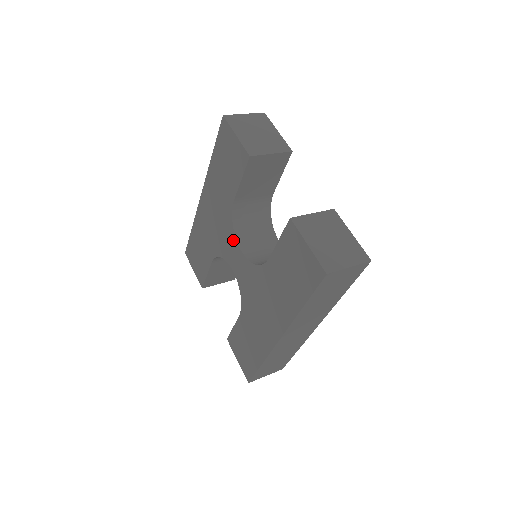
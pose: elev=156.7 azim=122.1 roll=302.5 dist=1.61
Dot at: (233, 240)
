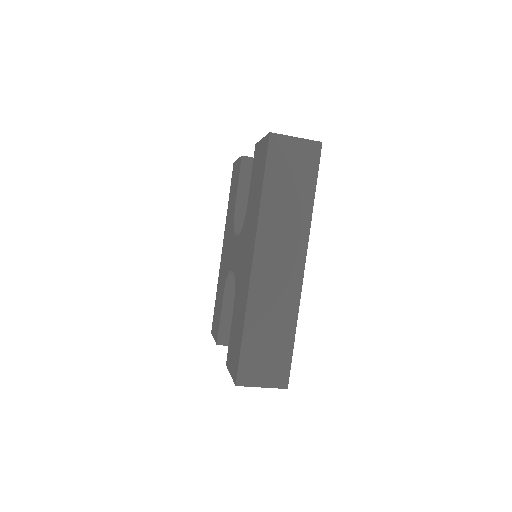
Dot at: (233, 239)
